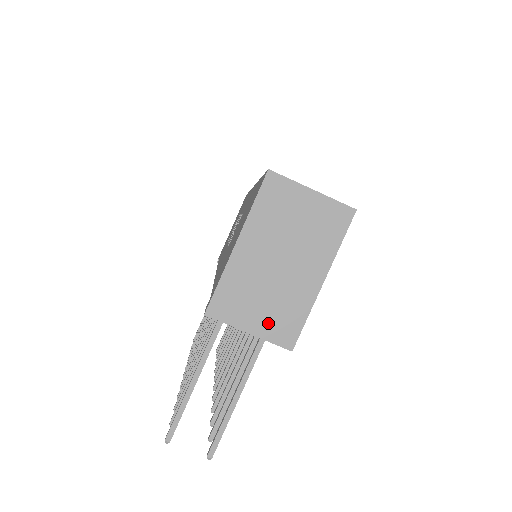
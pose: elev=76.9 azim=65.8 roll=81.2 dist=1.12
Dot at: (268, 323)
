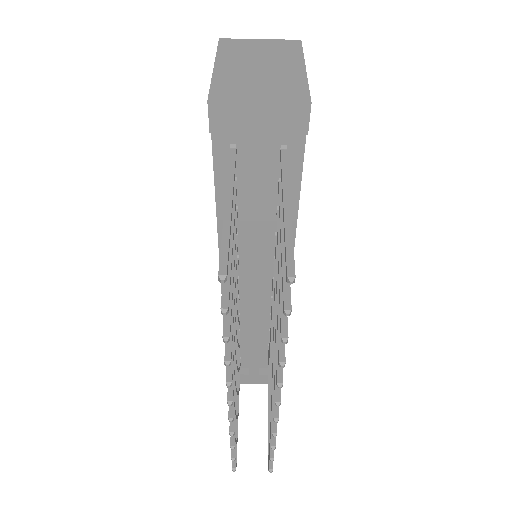
Dot at: (274, 93)
